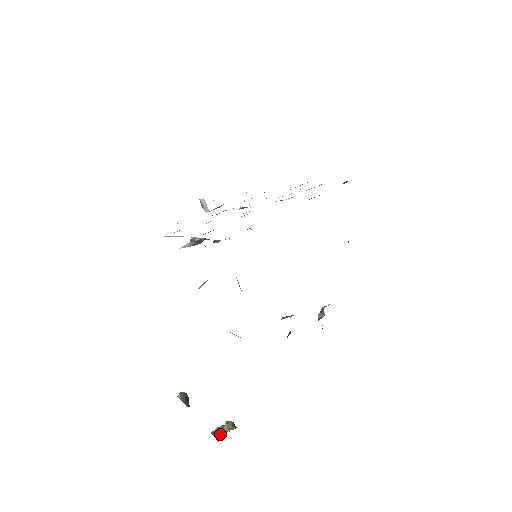
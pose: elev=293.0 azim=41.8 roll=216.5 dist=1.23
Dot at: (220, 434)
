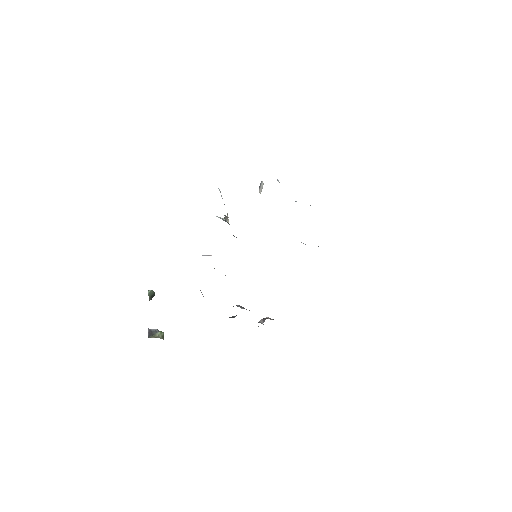
Dot at: (153, 334)
